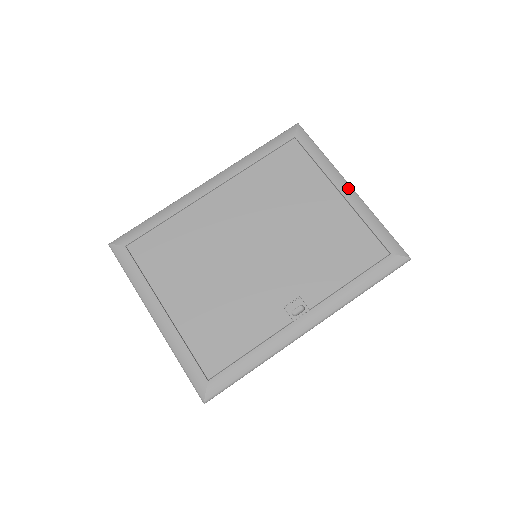
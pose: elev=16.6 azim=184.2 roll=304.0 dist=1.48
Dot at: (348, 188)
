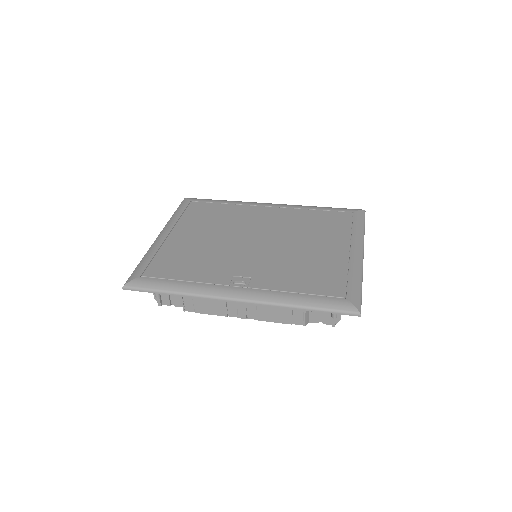
Dot at: (359, 251)
